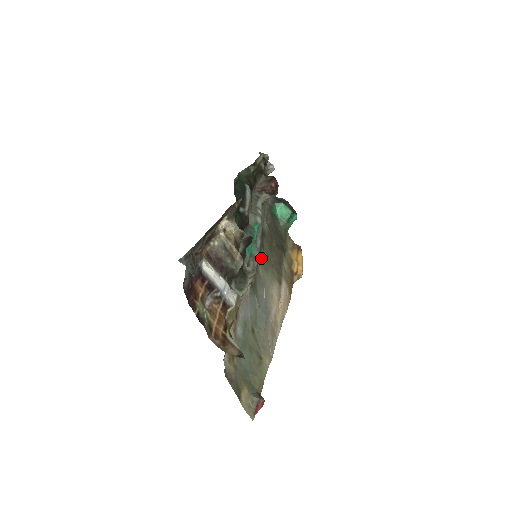
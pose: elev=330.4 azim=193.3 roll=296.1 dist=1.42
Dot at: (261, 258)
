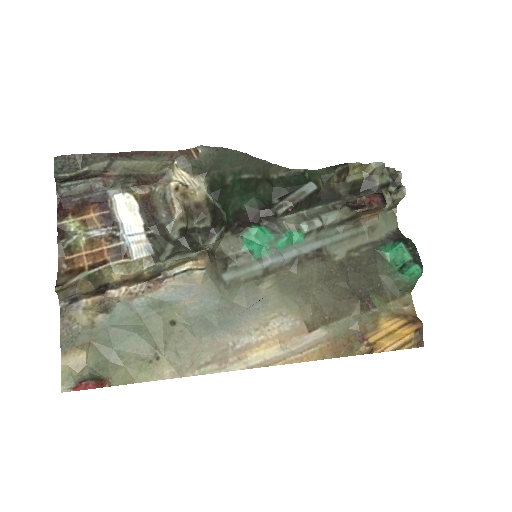
Dot at: (285, 275)
